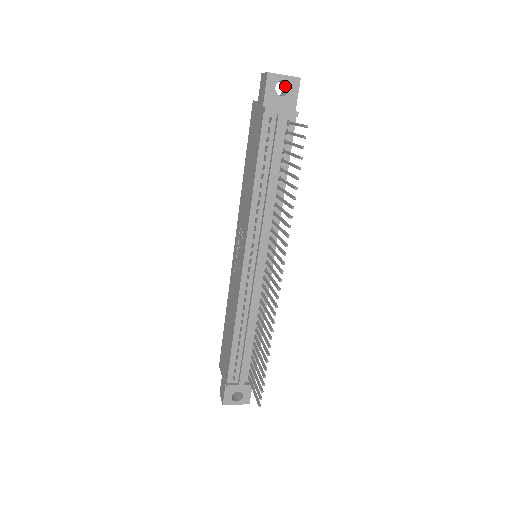
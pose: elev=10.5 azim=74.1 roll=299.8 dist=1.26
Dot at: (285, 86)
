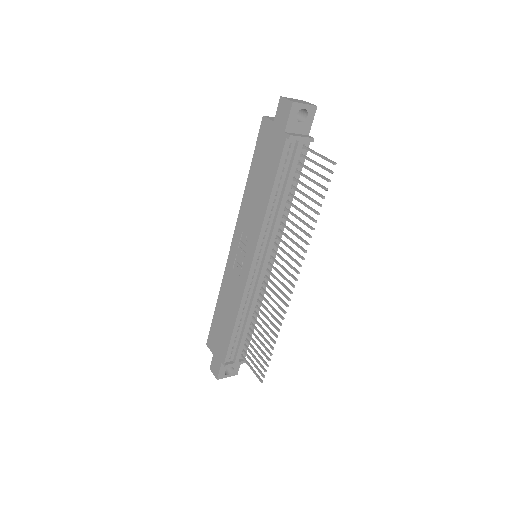
Dot at: (300, 110)
